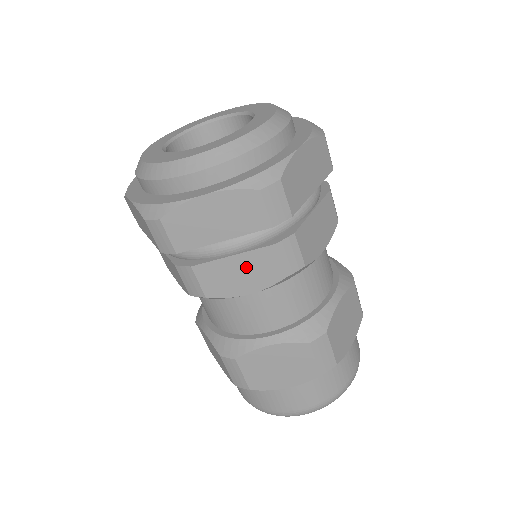
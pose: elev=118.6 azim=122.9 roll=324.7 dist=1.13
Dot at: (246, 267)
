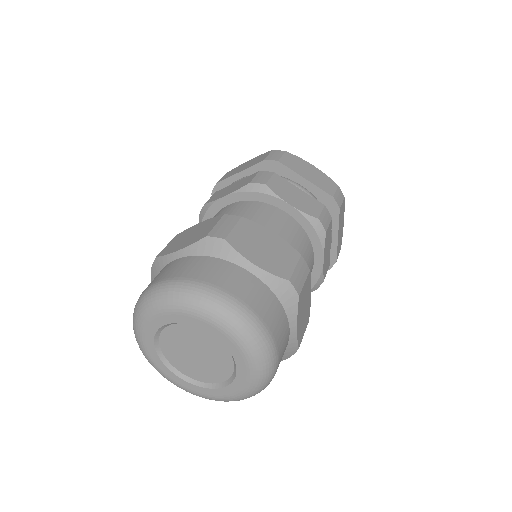
Dot at: (237, 185)
